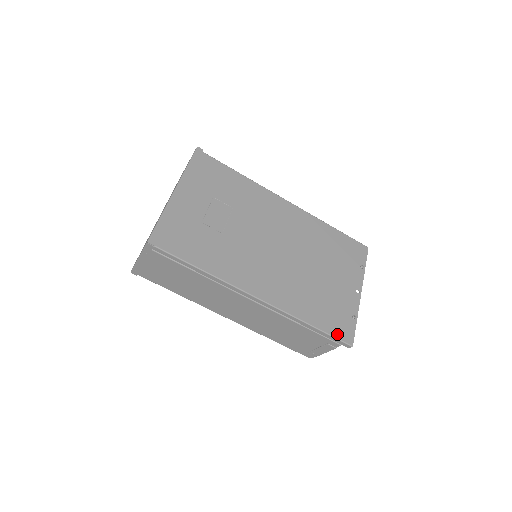
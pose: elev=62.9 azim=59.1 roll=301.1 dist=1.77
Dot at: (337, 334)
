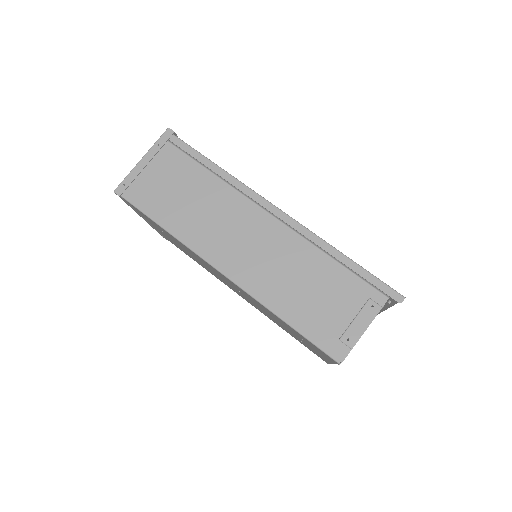
Dot at: (380, 281)
